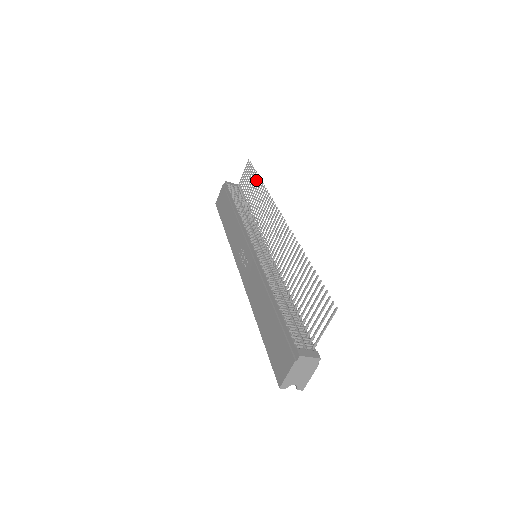
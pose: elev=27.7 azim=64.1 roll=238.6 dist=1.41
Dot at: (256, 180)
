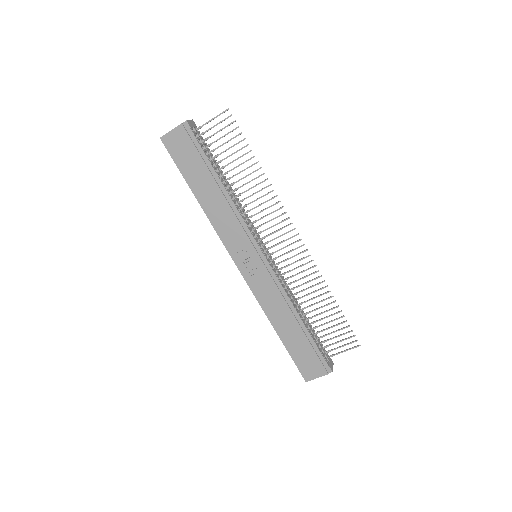
Dot at: (250, 158)
